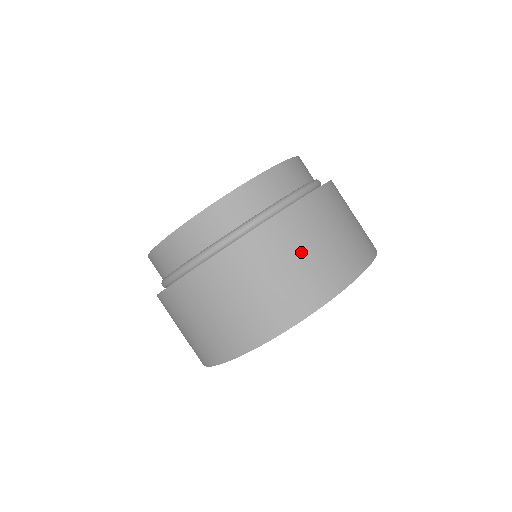
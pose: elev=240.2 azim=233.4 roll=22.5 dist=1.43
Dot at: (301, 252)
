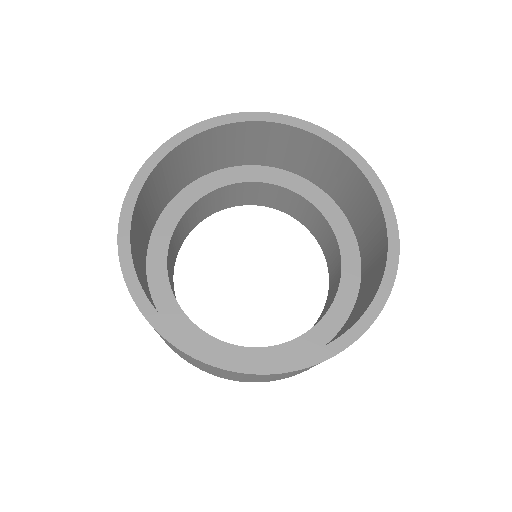
Dot at: occluded
